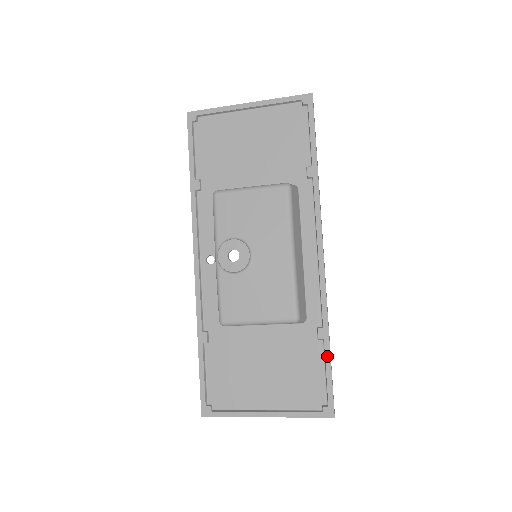
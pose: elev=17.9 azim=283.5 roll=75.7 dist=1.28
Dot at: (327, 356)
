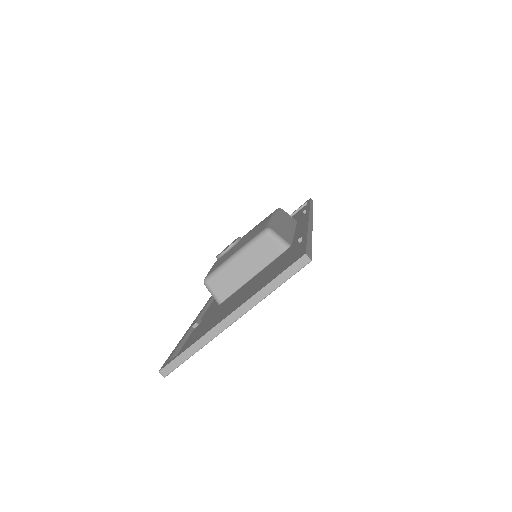
Dot at: (304, 238)
